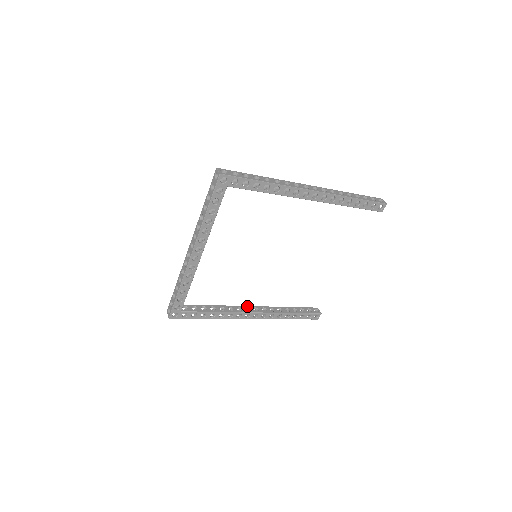
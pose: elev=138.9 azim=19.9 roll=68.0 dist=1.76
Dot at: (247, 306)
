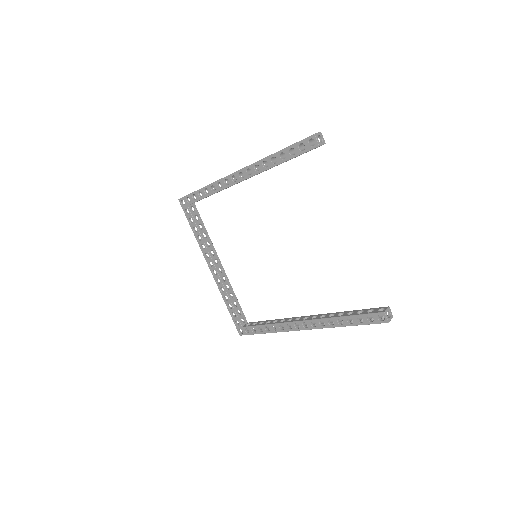
Dot at: (301, 316)
